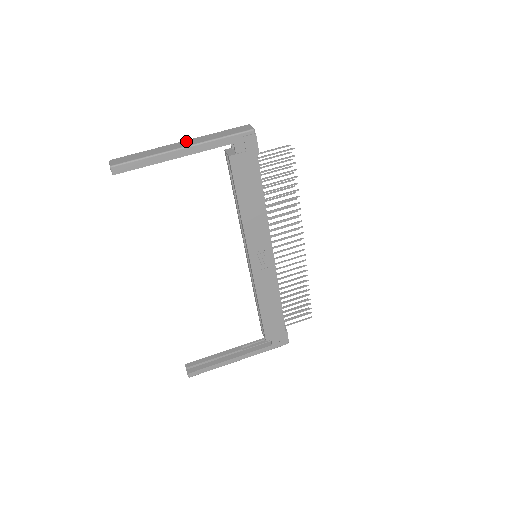
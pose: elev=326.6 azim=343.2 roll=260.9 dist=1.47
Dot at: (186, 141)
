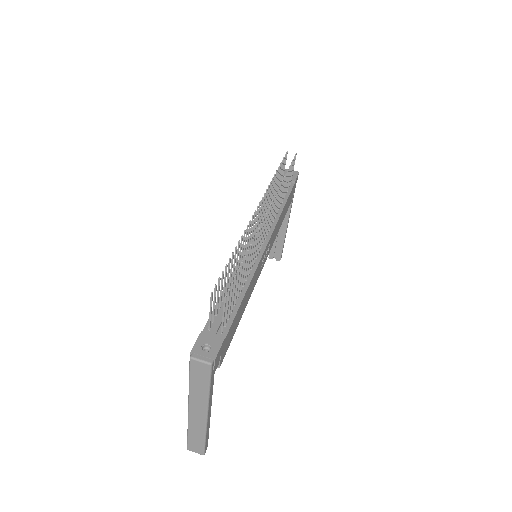
Dot at: (192, 409)
